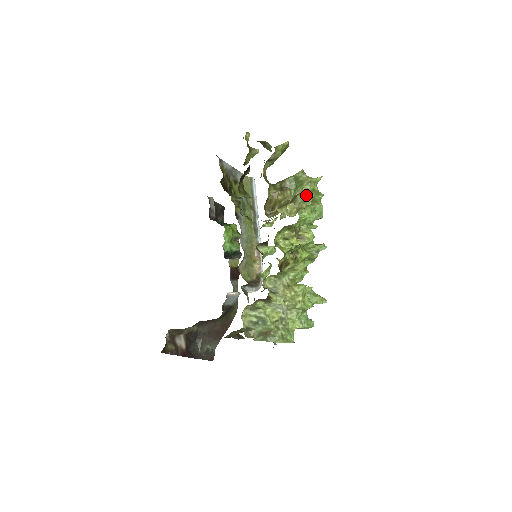
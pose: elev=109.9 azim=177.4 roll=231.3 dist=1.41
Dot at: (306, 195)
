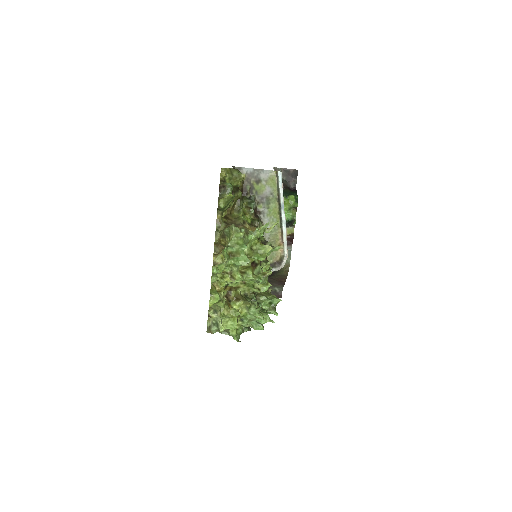
Dot at: (225, 252)
